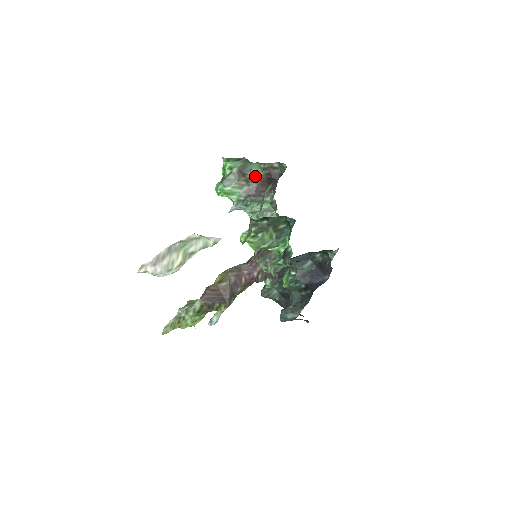
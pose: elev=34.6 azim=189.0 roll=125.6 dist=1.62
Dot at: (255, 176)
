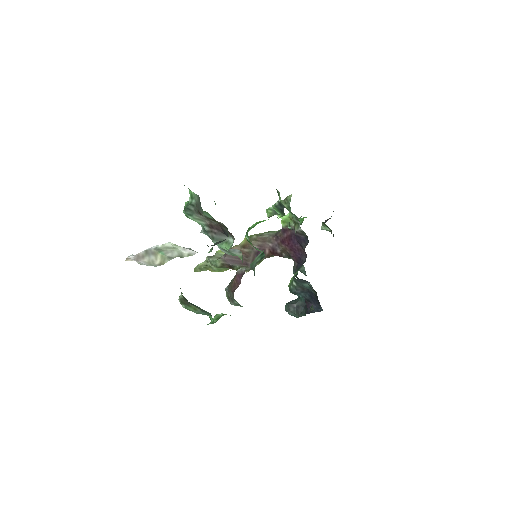
Dot at: (211, 219)
